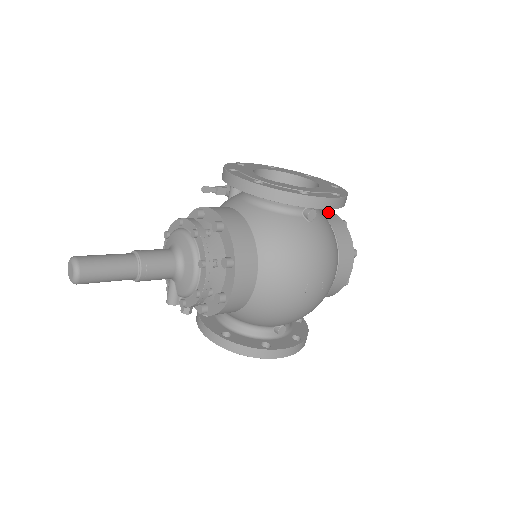
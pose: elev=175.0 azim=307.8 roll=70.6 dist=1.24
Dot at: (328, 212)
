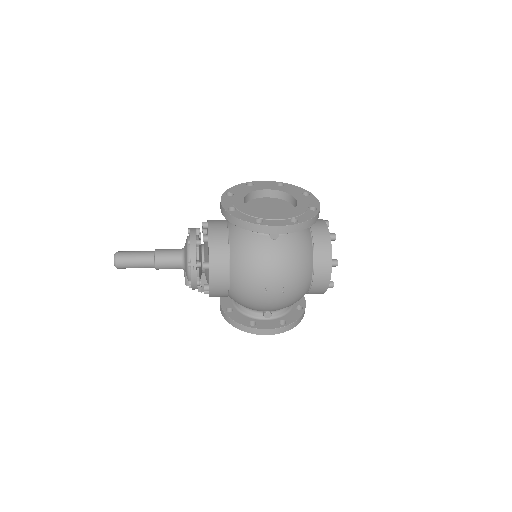
Dot at: (321, 225)
